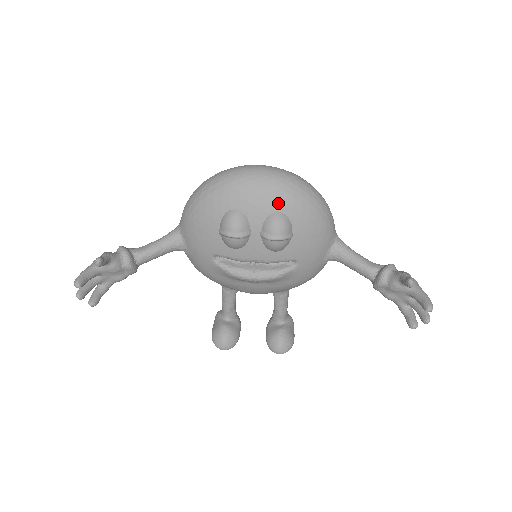
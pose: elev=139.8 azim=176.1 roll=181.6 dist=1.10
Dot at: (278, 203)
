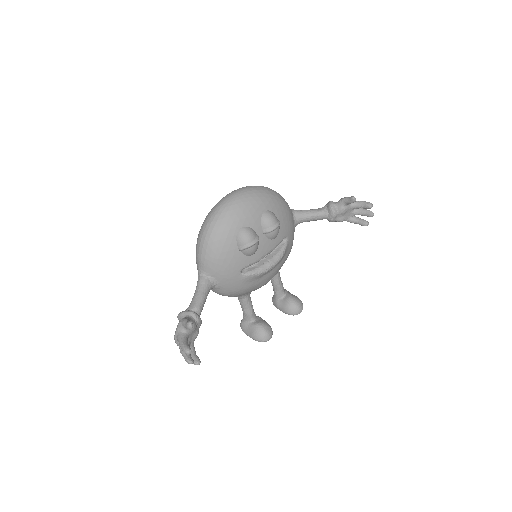
Dot at: (261, 206)
